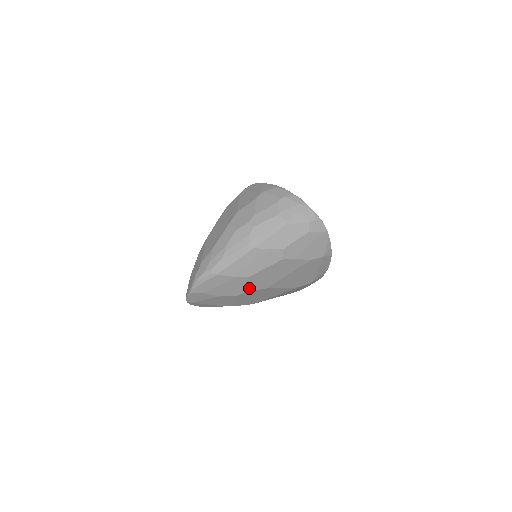
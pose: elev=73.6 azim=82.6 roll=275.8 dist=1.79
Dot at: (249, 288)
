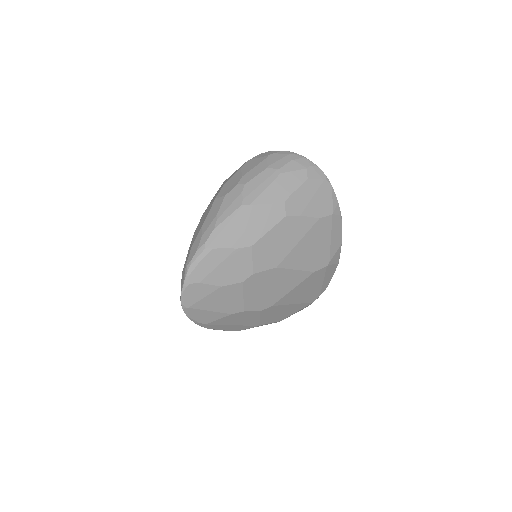
Dot at: (255, 267)
